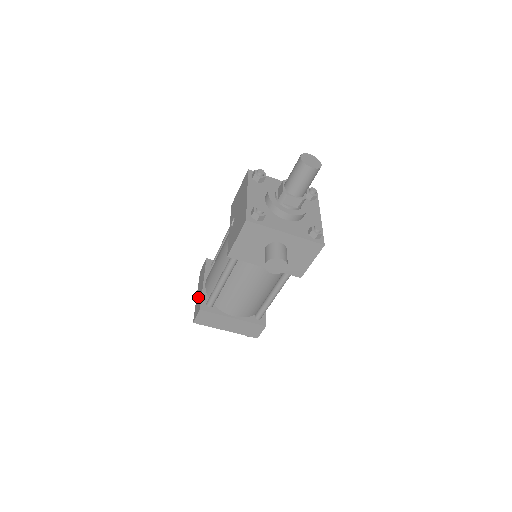
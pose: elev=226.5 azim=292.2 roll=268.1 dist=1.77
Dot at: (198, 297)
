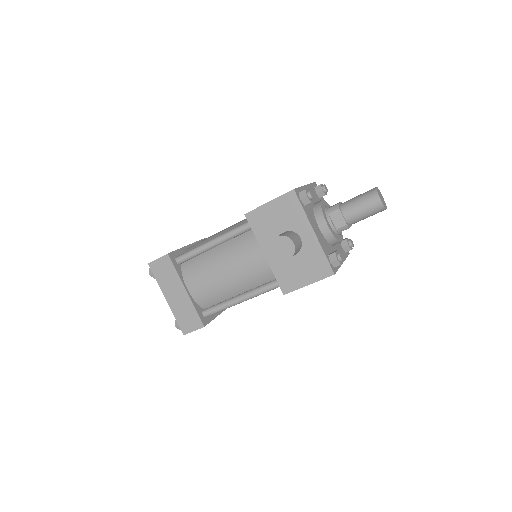
Dot at: occluded
